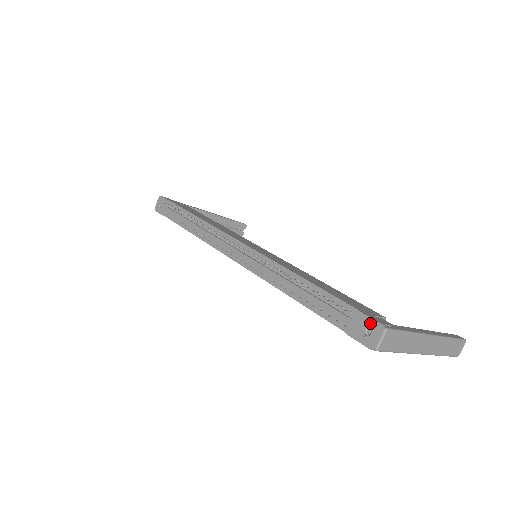
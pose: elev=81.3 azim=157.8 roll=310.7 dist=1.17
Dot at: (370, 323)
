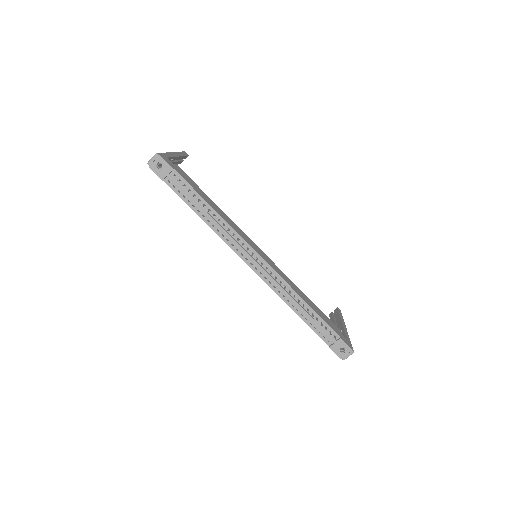
Dot at: (346, 347)
